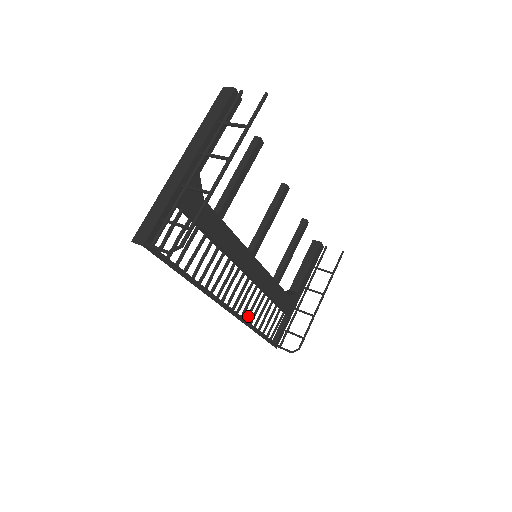
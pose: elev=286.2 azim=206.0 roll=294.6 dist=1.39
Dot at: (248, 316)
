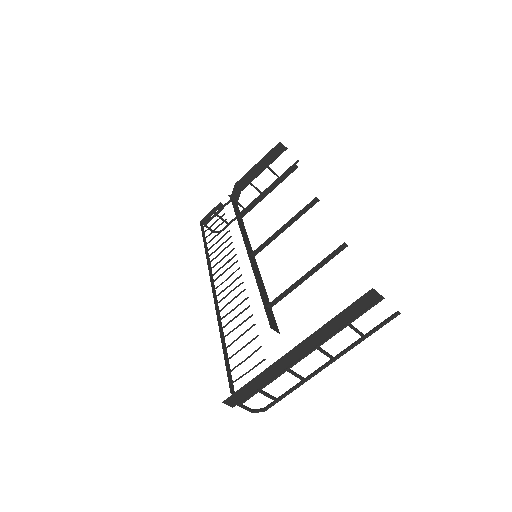
Dot at: occluded
